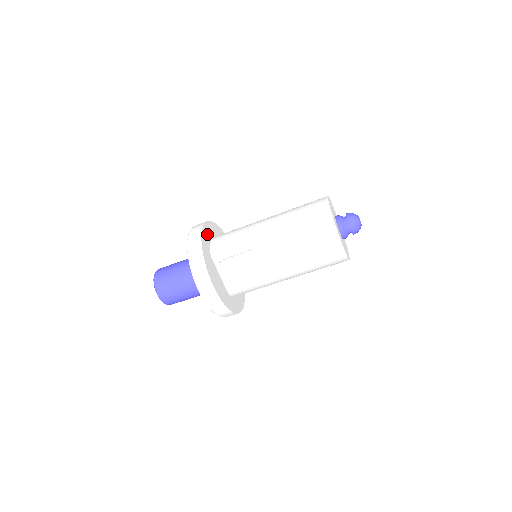
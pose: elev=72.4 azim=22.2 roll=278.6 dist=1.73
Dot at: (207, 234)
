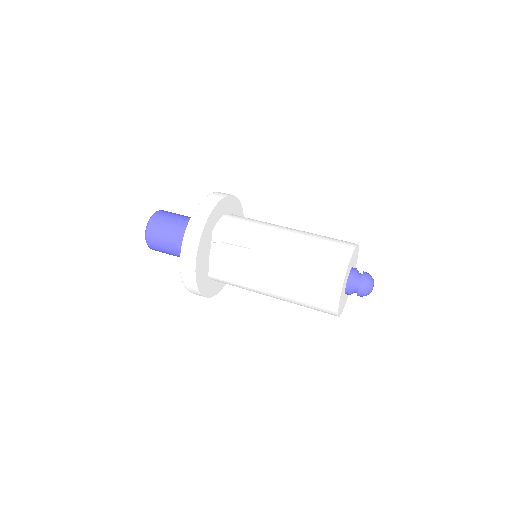
Dot at: (223, 207)
